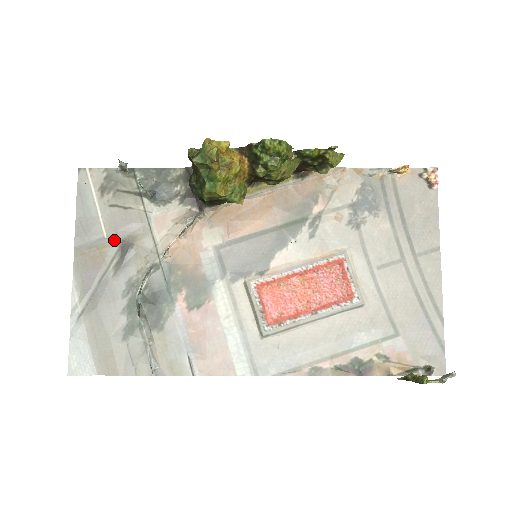
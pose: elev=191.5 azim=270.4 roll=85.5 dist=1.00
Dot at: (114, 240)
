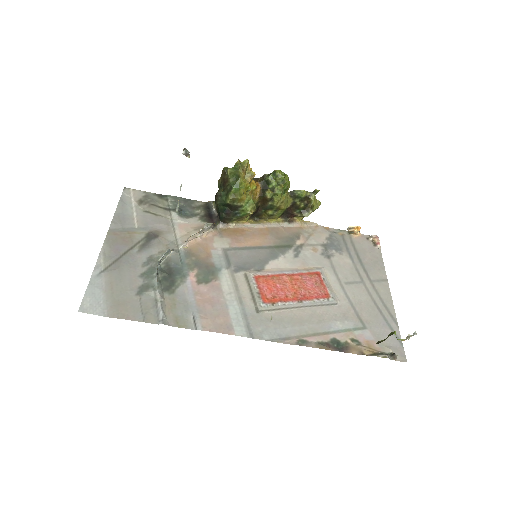
Dot at: (143, 231)
